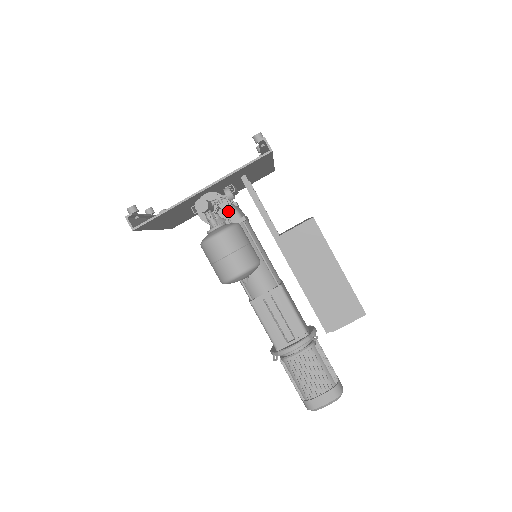
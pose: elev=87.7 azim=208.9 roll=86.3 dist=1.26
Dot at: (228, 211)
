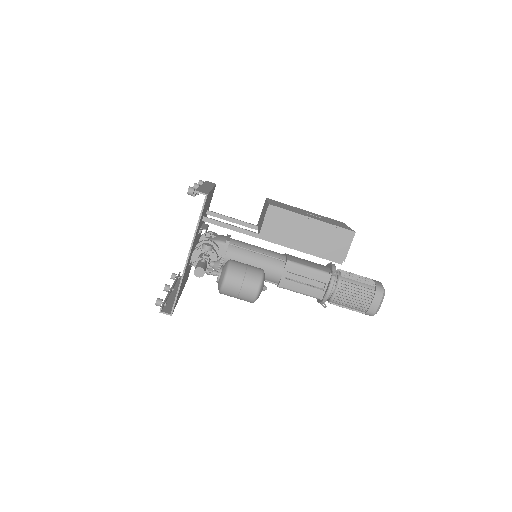
Dot at: (215, 252)
